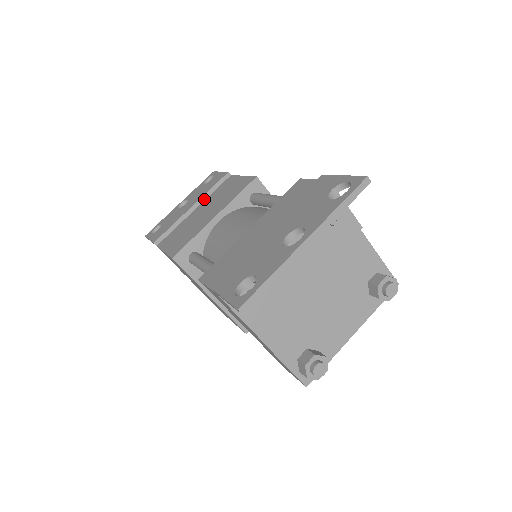
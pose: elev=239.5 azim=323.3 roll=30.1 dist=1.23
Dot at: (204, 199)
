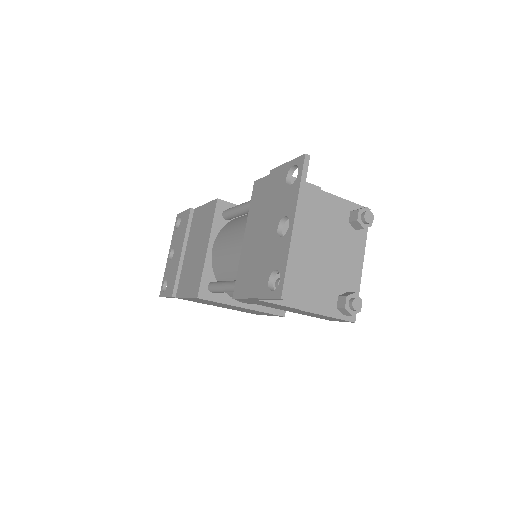
Dot at: (187, 240)
